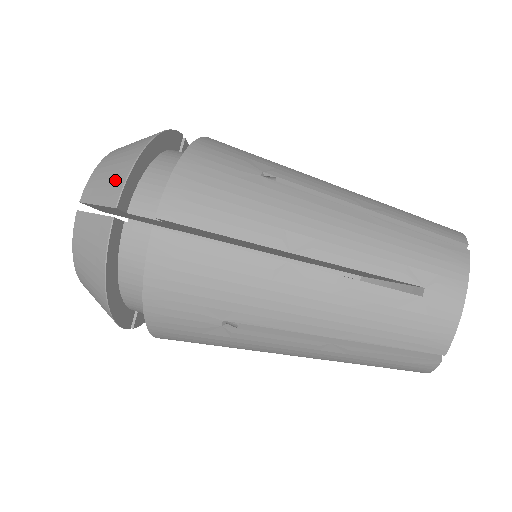
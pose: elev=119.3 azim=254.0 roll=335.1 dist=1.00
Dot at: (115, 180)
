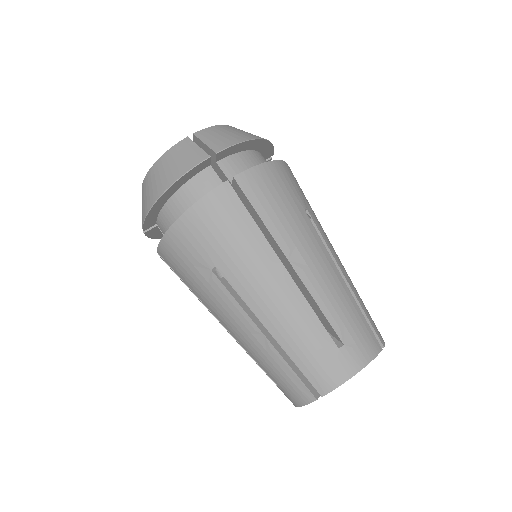
Dot at: (227, 140)
